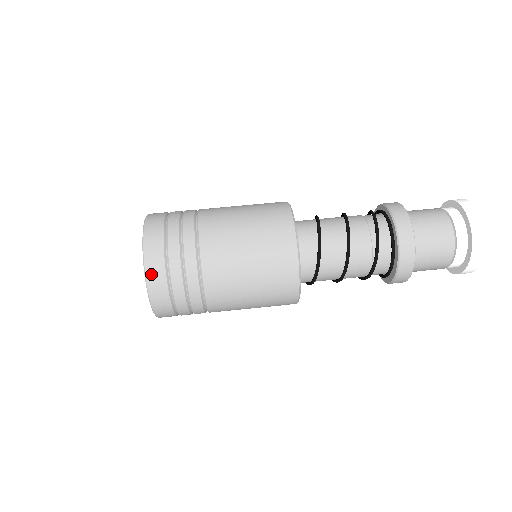
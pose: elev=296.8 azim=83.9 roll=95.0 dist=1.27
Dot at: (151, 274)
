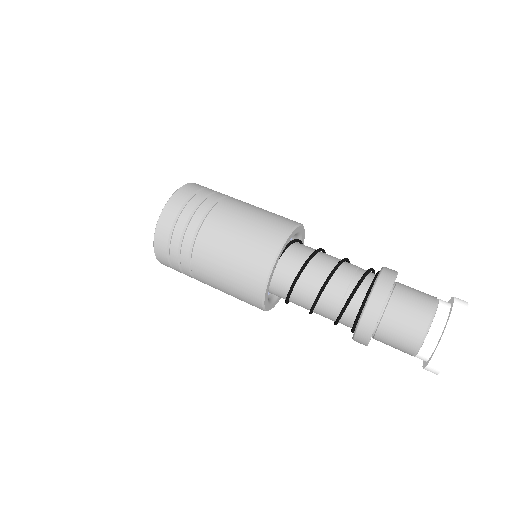
Dot at: (157, 242)
